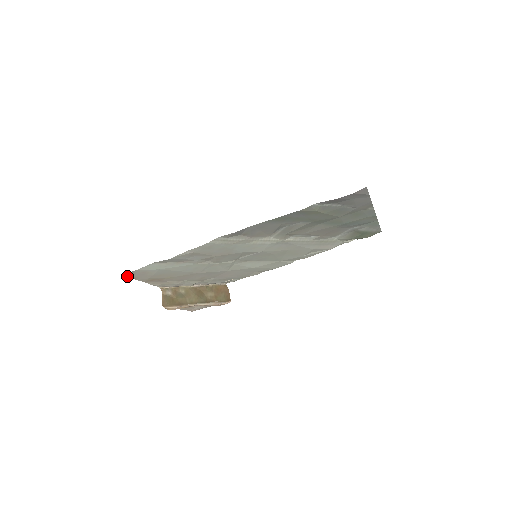
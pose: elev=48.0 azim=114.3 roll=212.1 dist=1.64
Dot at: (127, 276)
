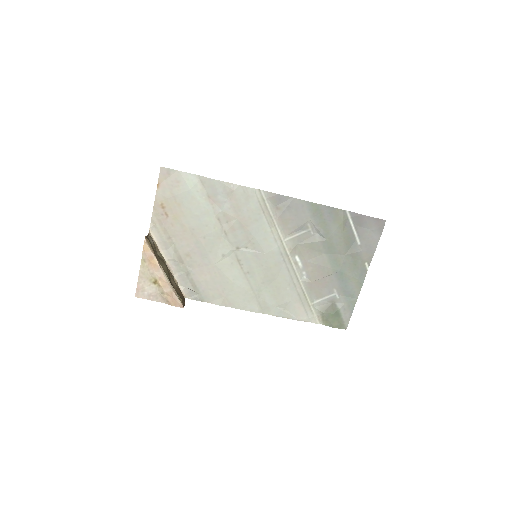
Dot at: (161, 174)
